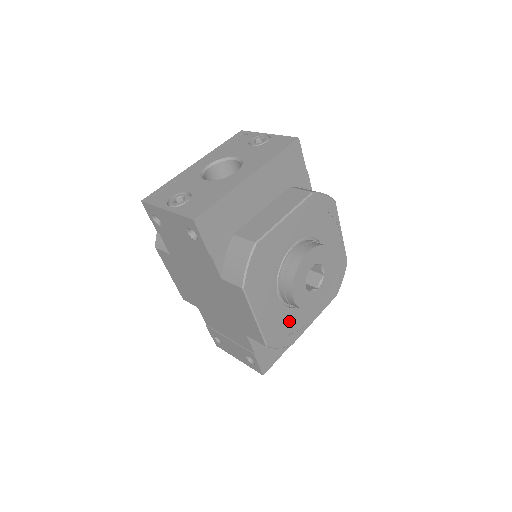
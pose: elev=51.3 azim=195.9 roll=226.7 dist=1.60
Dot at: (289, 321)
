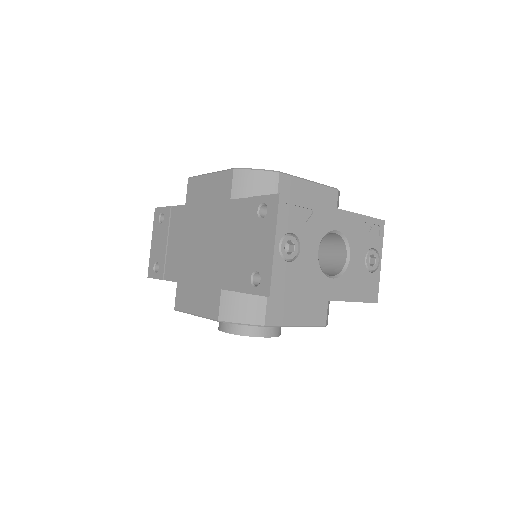
Dot at: occluded
